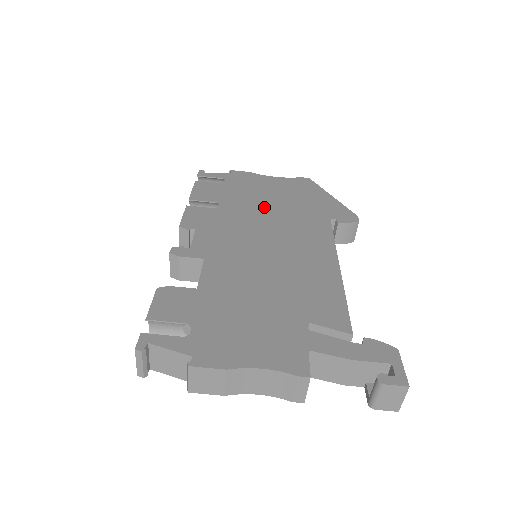
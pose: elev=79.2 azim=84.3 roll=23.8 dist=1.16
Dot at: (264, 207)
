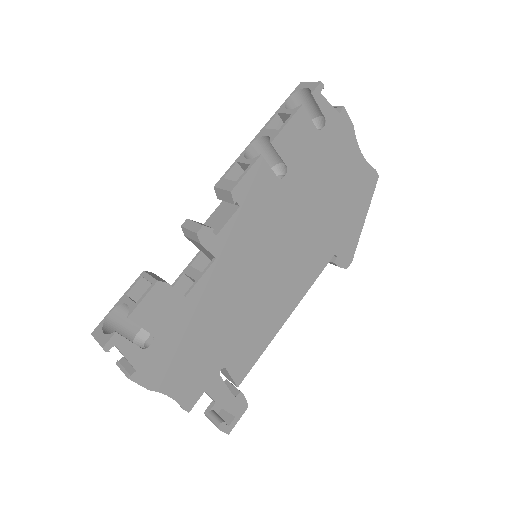
Dot at: (312, 204)
